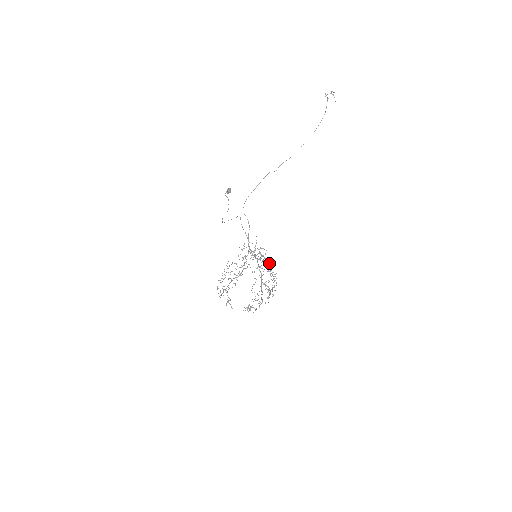
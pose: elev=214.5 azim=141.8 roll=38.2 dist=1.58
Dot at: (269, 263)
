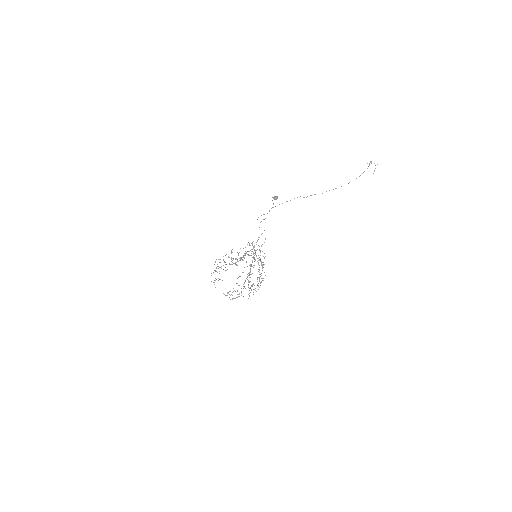
Dot at: (262, 267)
